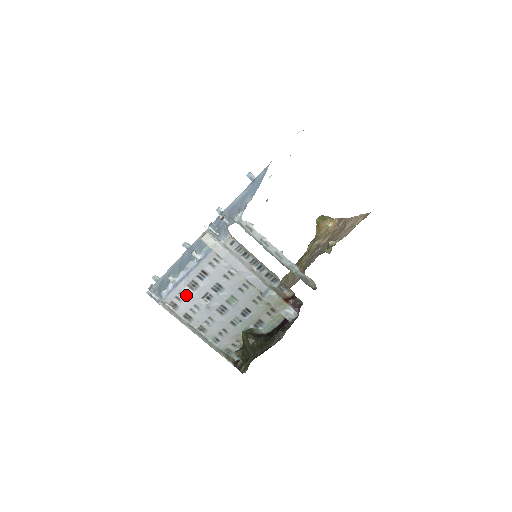
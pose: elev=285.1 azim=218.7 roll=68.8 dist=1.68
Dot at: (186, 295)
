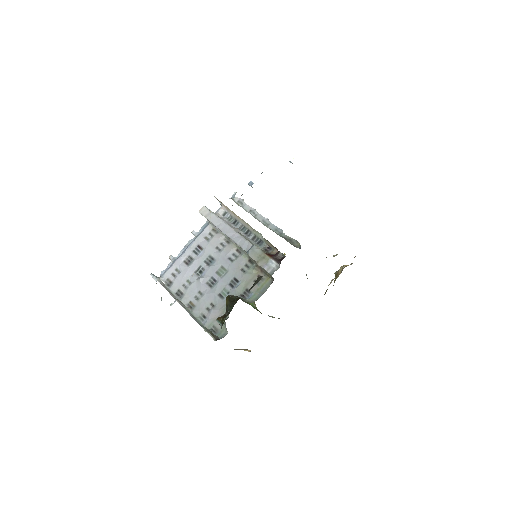
Dot at: (181, 270)
